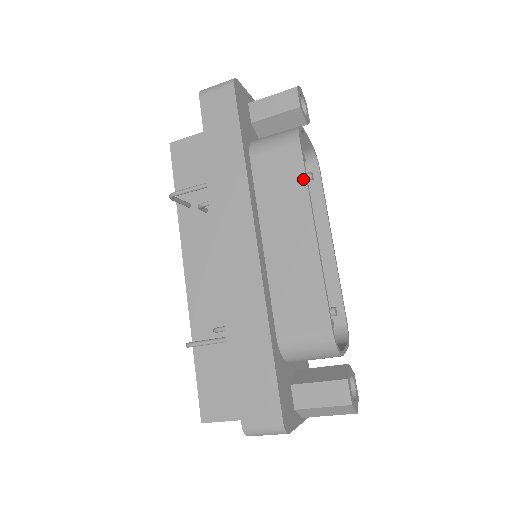
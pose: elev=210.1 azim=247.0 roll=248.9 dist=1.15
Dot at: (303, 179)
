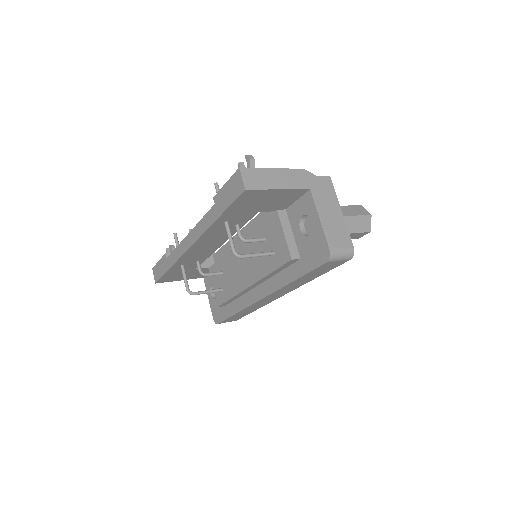
Dot at: occluded
